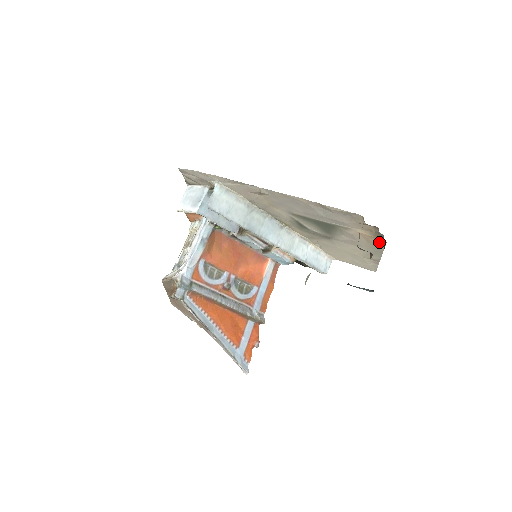
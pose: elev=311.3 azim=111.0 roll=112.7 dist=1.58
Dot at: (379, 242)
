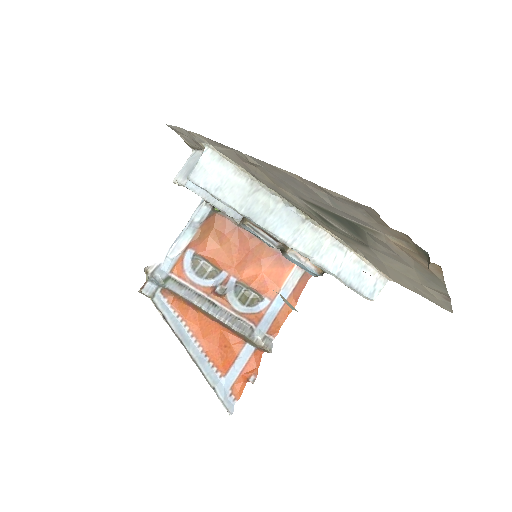
Dot at: occluded
